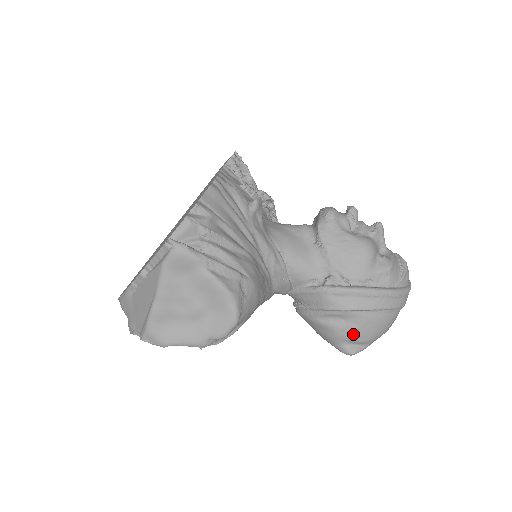
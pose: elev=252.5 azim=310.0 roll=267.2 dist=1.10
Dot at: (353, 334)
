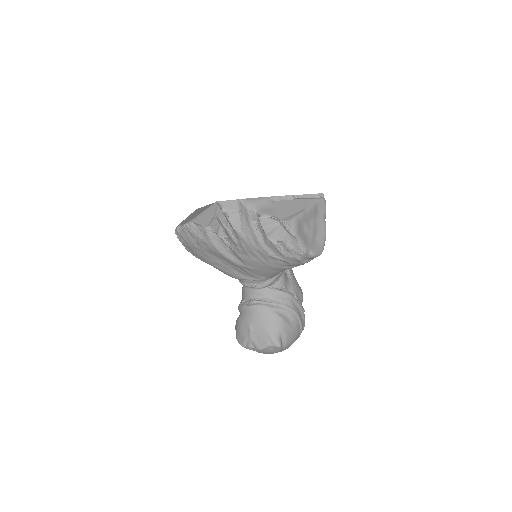
Dot at: (288, 332)
